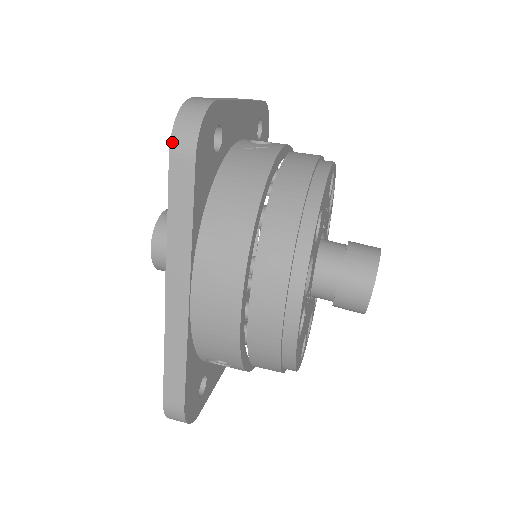
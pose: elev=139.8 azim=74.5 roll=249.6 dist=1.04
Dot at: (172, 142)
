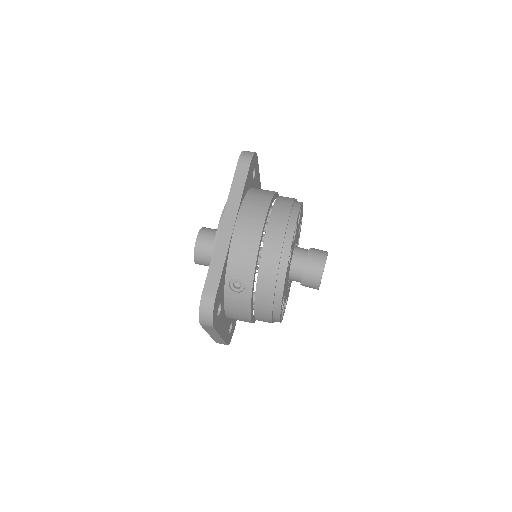
Dot at: (240, 157)
